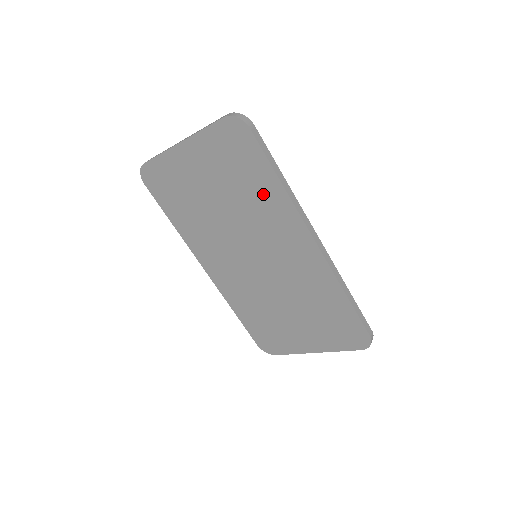
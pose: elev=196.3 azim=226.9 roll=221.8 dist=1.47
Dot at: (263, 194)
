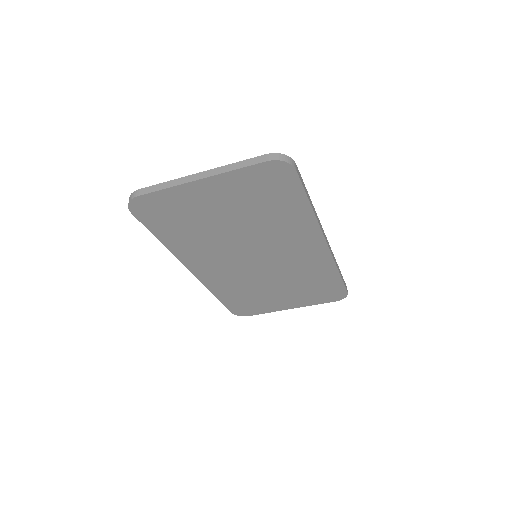
Dot at: (288, 216)
